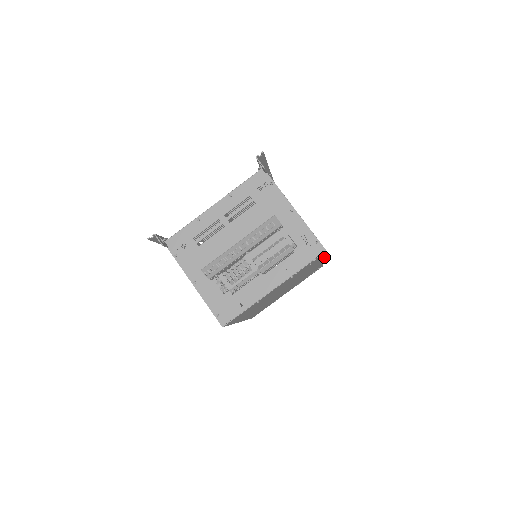
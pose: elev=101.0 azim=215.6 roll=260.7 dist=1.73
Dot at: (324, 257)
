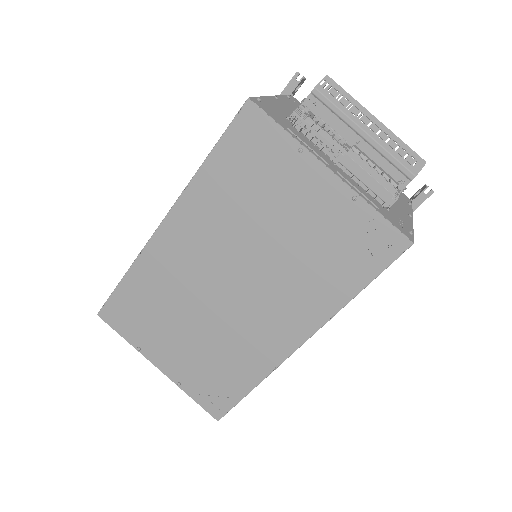
Dot at: (338, 310)
